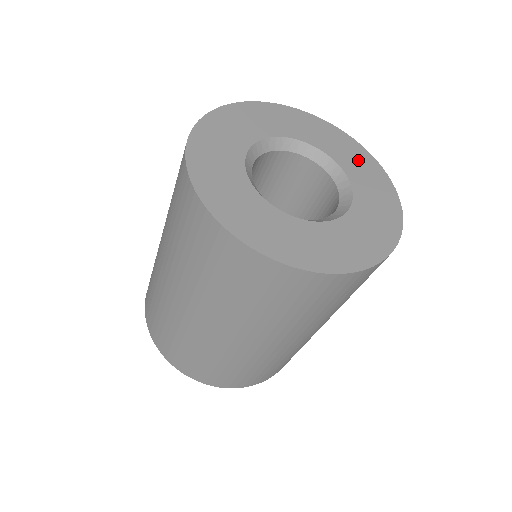
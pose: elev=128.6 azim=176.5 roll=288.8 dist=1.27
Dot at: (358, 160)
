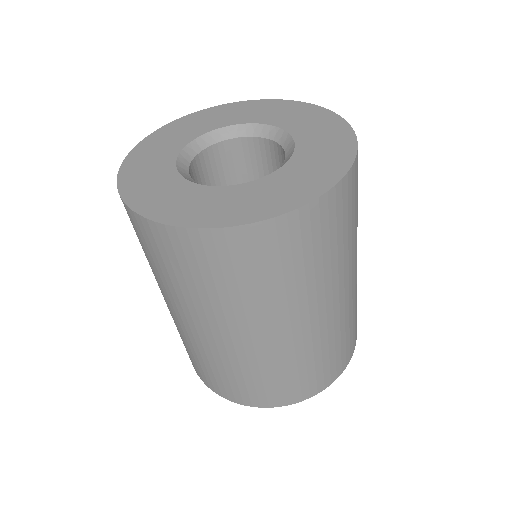
Dot at: (278, 110)
